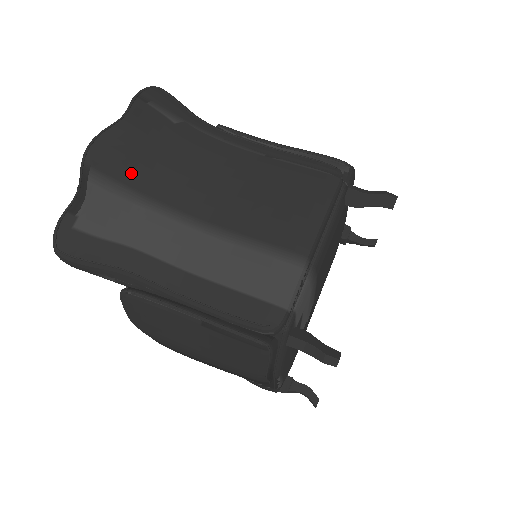
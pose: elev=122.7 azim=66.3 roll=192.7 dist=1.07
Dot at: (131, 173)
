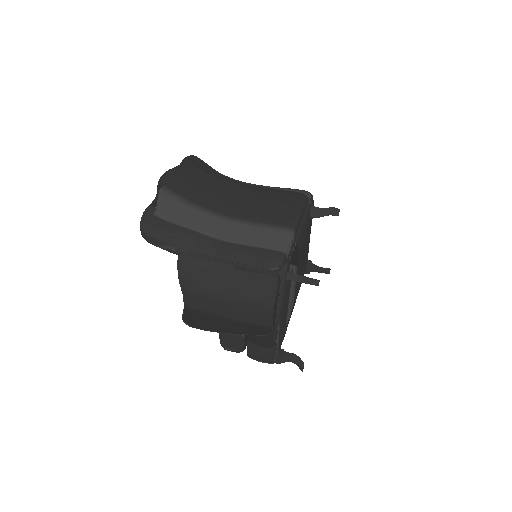
Dot at: (186, 191)
